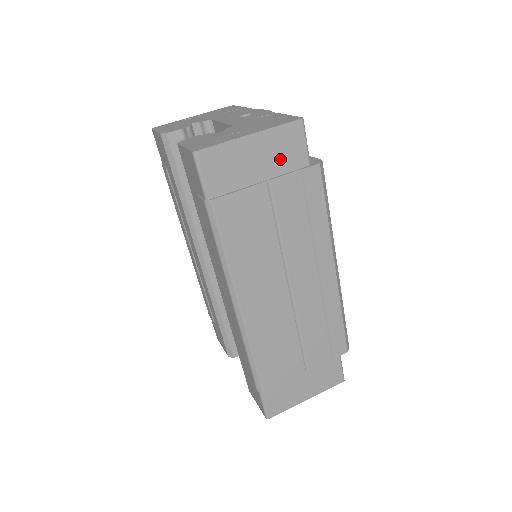
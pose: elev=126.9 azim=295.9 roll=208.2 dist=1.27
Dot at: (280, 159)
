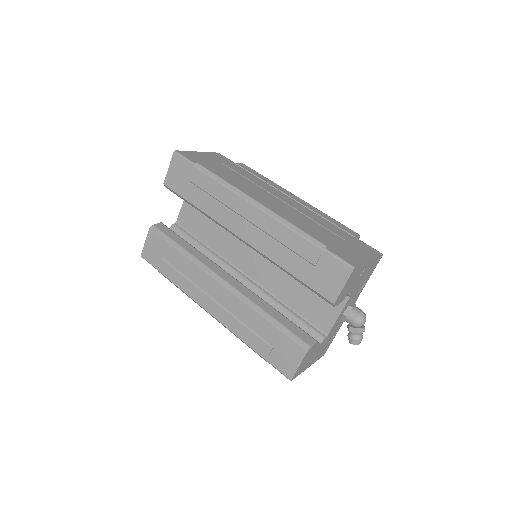
Dot at: (220, 160)
